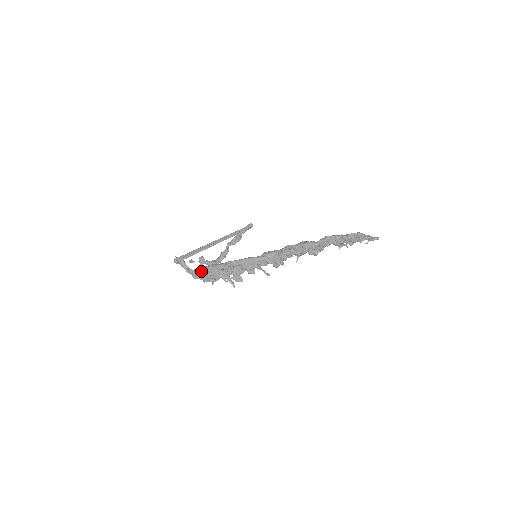
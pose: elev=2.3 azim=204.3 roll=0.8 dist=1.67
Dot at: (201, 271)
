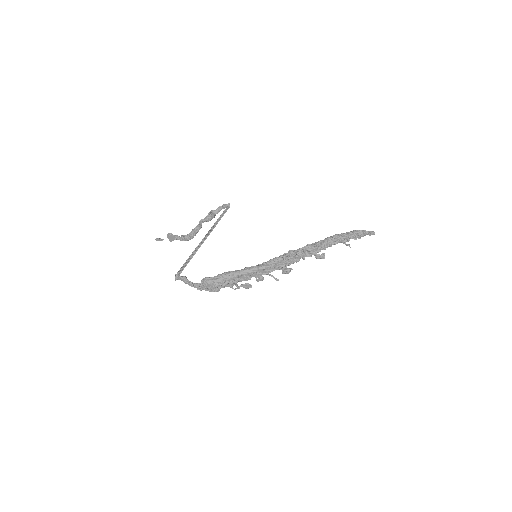
Dot at: (206, 284)
